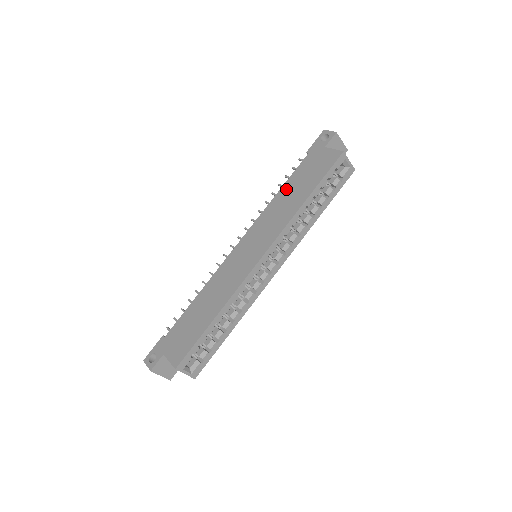
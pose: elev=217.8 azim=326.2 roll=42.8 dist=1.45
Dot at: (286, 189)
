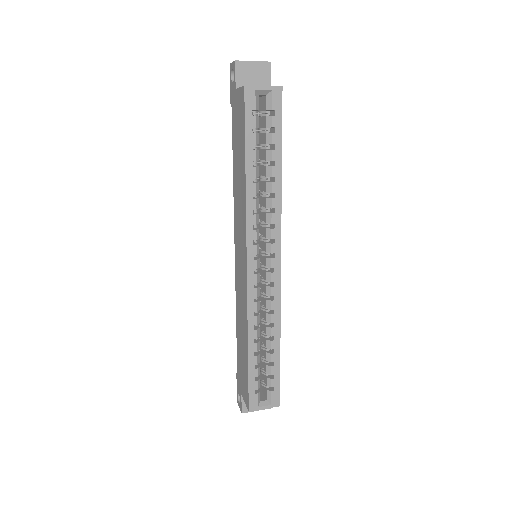
Dot at: (234, 167)
